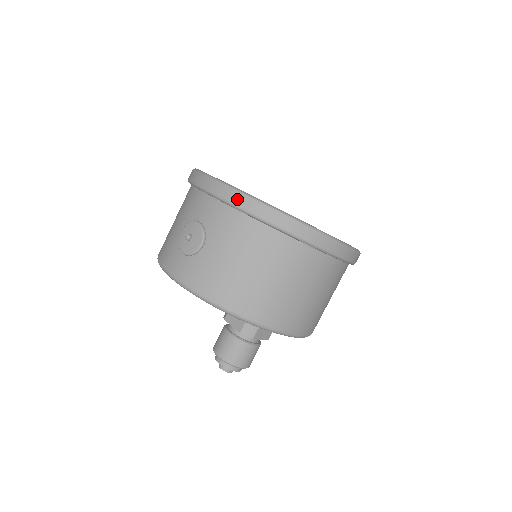
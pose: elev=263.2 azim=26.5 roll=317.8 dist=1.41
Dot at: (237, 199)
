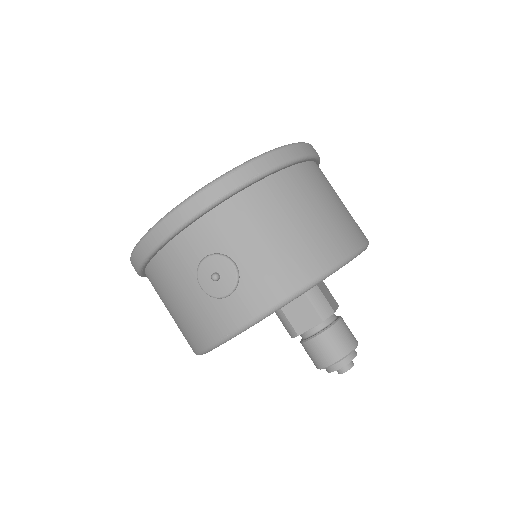
Dot at: (211, 194)
